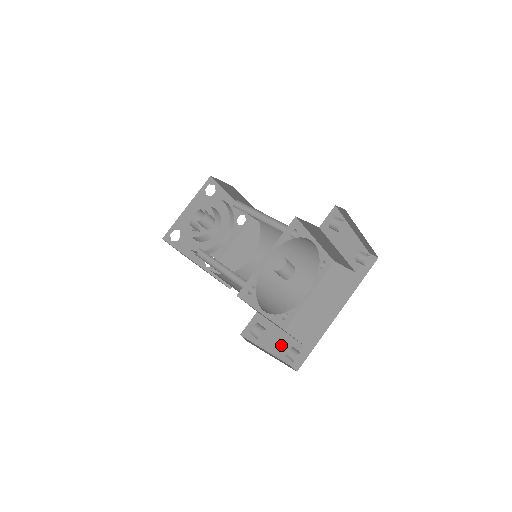
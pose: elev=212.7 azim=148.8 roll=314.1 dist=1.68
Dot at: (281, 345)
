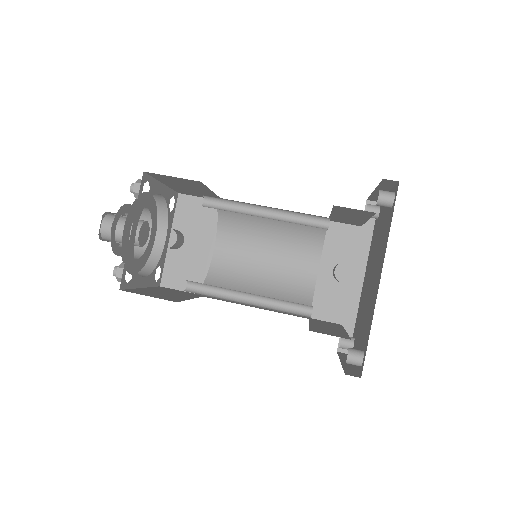
Dot at: occluded
